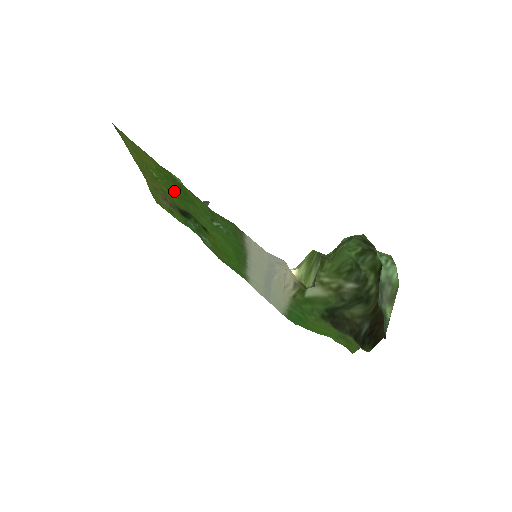
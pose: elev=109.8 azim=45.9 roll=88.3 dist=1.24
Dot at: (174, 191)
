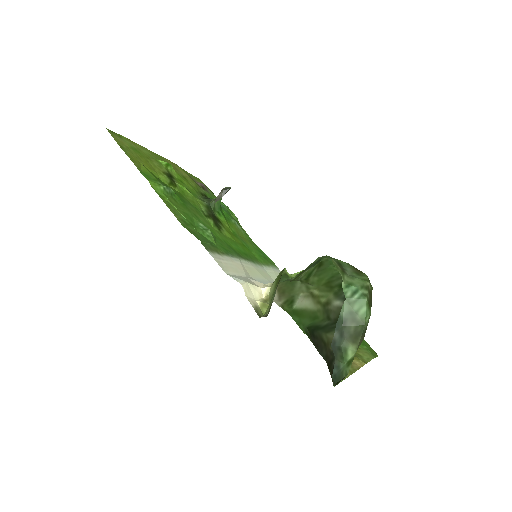
Dot at: (174, 190)
